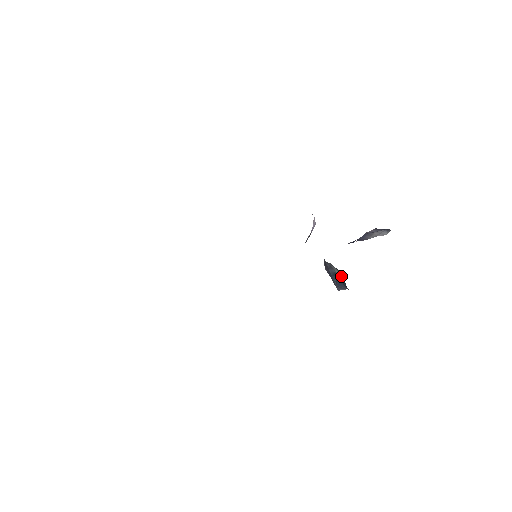
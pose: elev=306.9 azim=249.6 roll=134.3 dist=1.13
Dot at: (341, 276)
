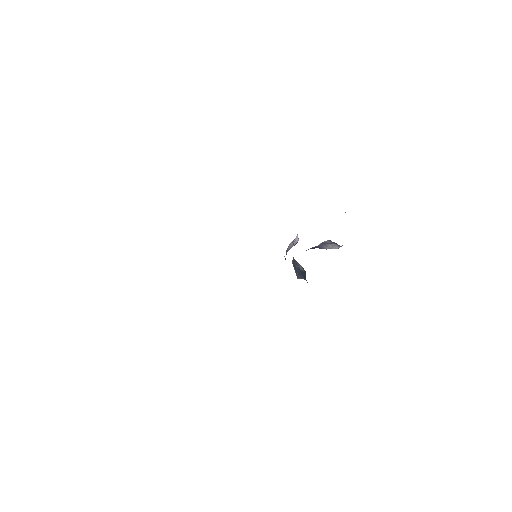
Dot at: (304, 272)
